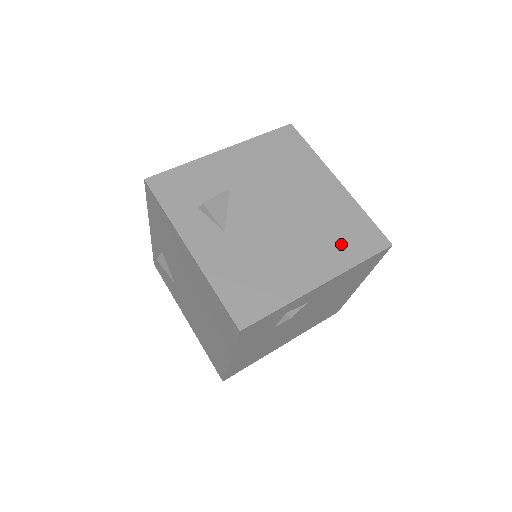
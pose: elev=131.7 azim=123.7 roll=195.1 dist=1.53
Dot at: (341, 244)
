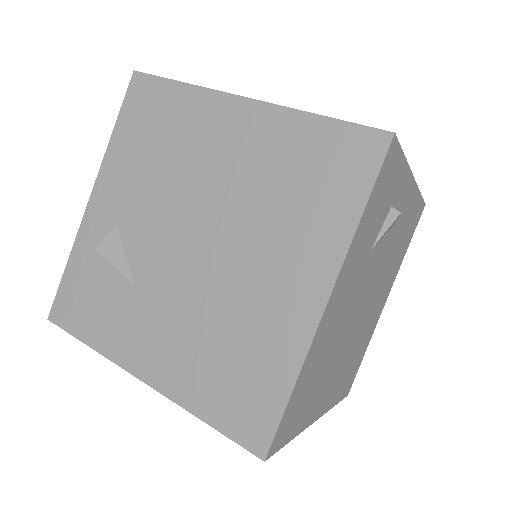
Dot at: occluded
